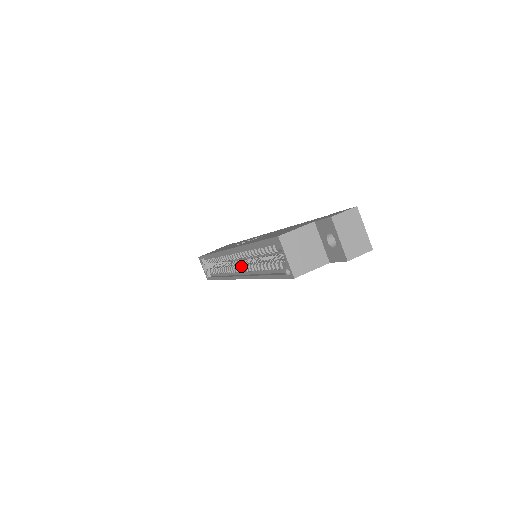
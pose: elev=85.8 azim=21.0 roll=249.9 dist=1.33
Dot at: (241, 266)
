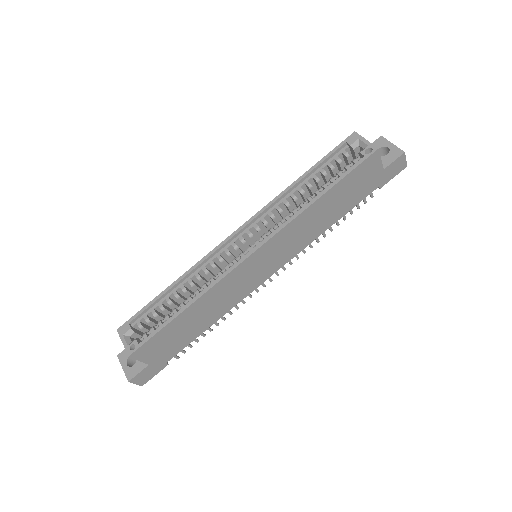
Dot at: (257, 240)
